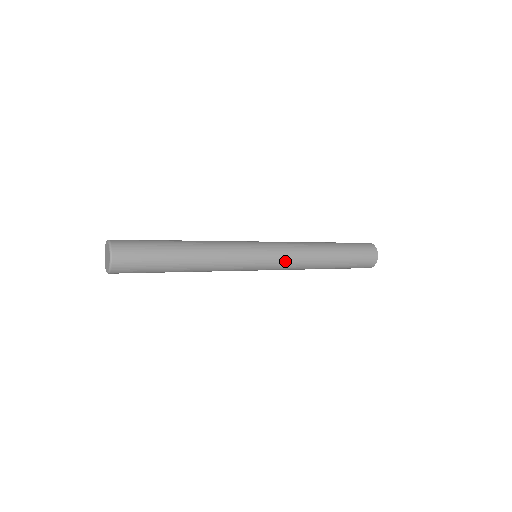
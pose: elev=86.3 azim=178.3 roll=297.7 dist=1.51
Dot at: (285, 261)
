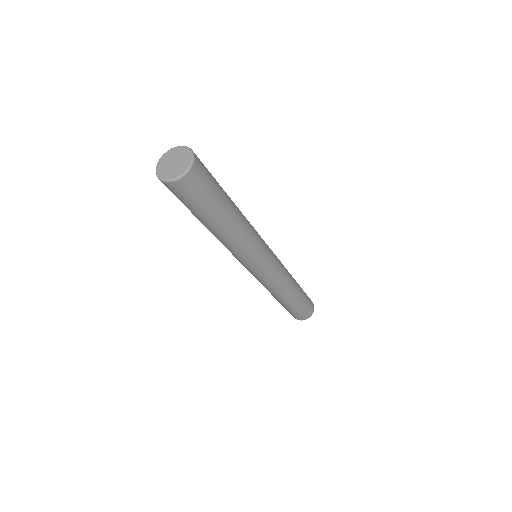
Dot at: (279, 261)
